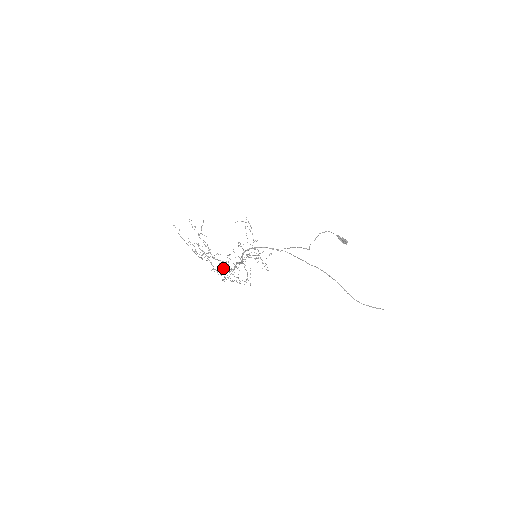
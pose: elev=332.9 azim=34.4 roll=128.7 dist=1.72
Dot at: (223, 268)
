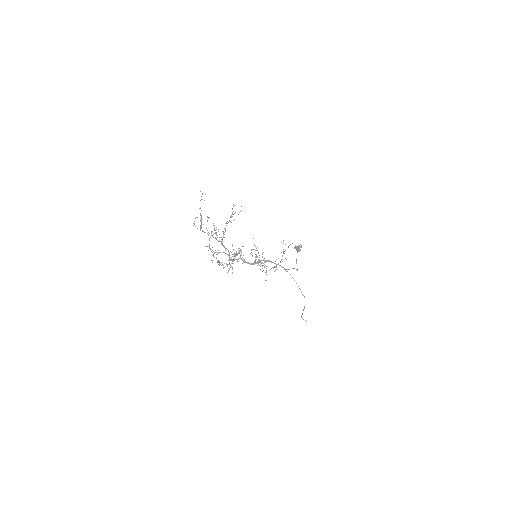
Dot at: occluded
